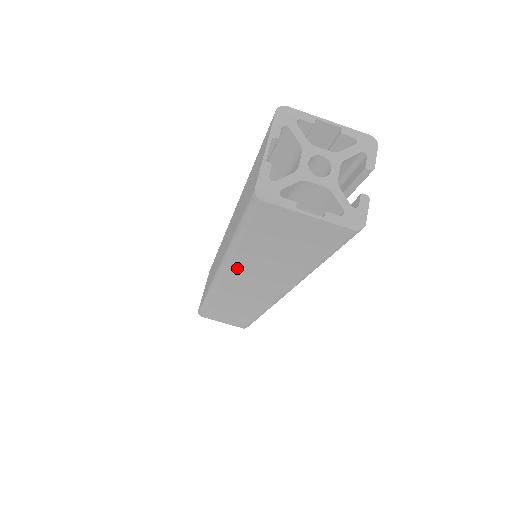
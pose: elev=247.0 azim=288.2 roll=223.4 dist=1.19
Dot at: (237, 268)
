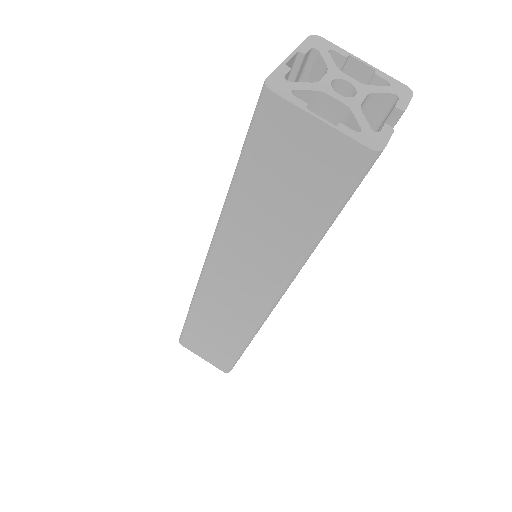
Dot at: (229, 238)
